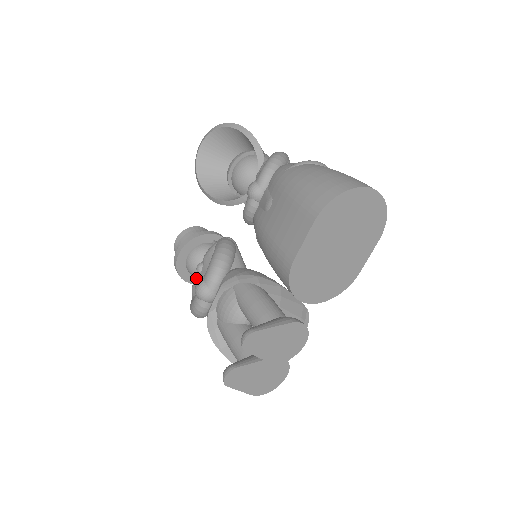
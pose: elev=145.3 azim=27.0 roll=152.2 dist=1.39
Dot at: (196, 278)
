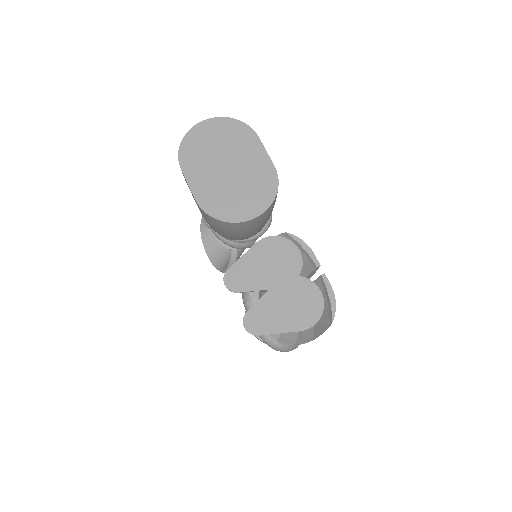
Dot at: occluded
